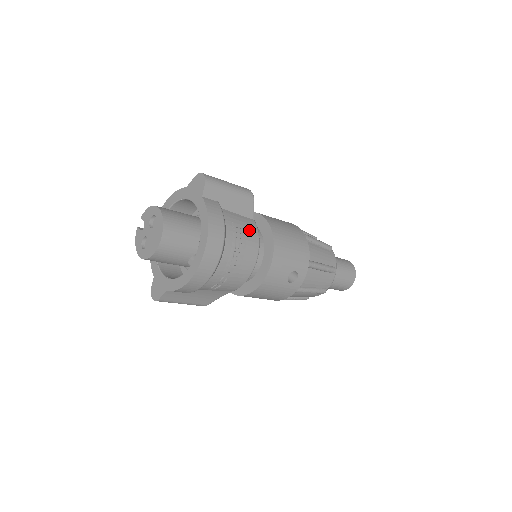
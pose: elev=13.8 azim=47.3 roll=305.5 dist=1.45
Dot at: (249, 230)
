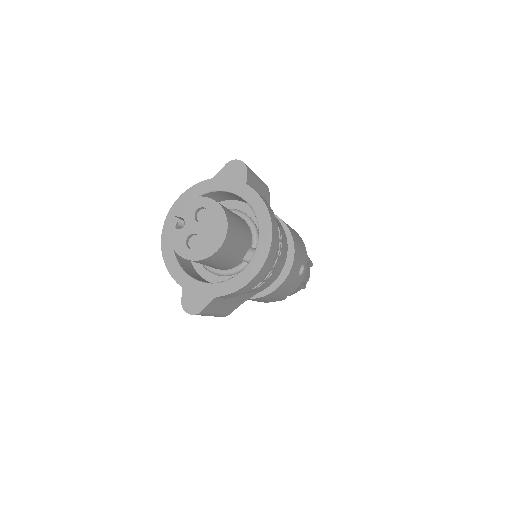
Dot at: (278, 221)
